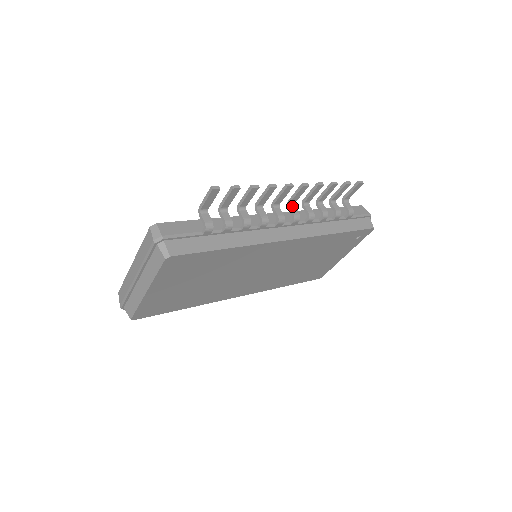
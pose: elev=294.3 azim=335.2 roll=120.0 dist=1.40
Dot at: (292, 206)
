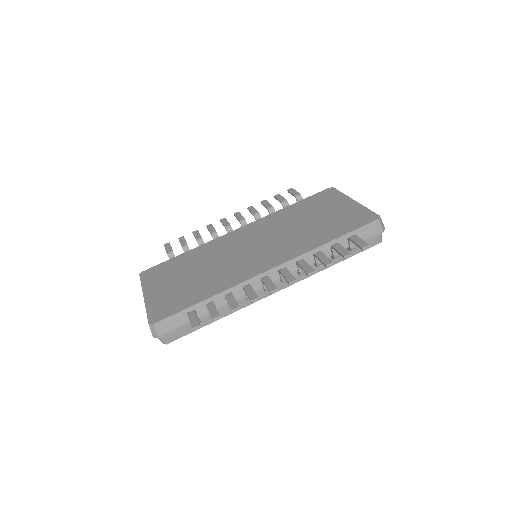
Dot at: occluded
